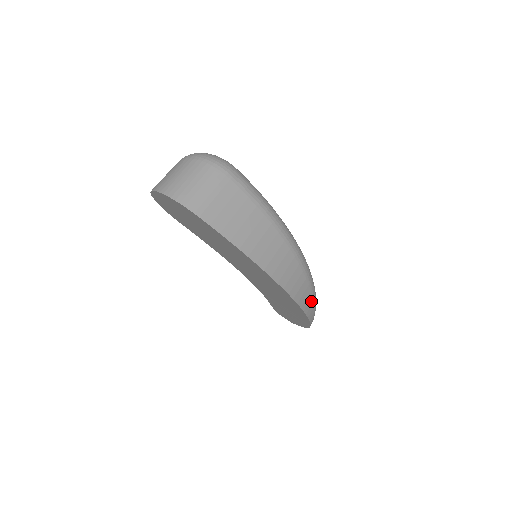
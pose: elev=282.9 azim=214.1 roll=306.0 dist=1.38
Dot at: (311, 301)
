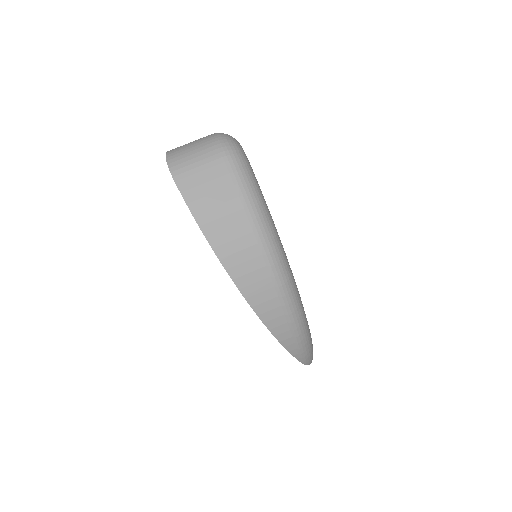
Dot at: (286, 326)
